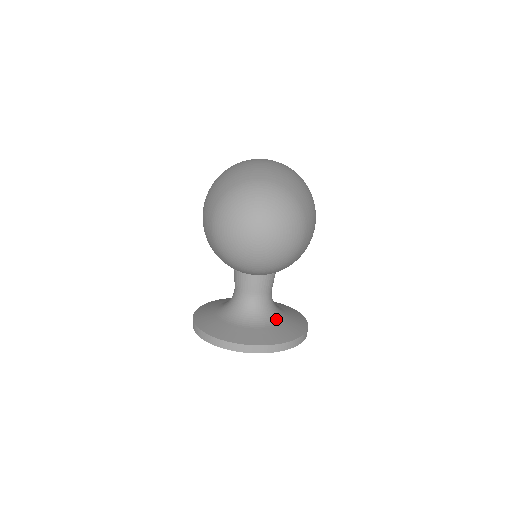
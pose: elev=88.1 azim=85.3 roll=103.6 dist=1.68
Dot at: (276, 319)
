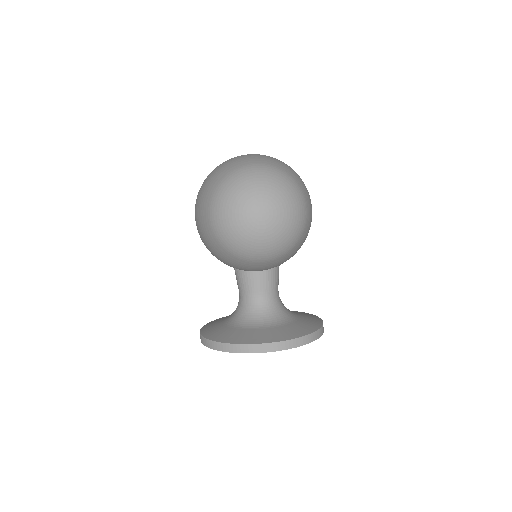
Dot at: (289, 317)
